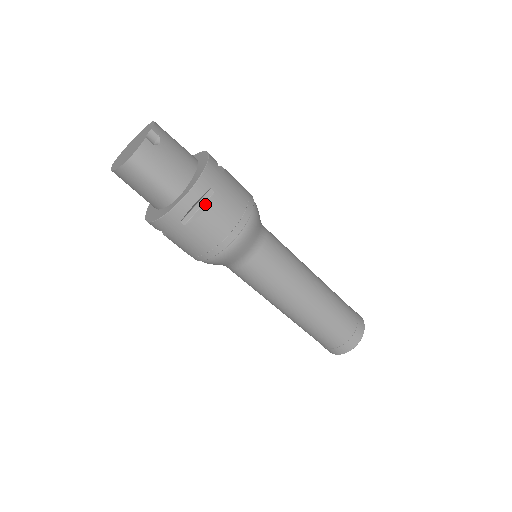
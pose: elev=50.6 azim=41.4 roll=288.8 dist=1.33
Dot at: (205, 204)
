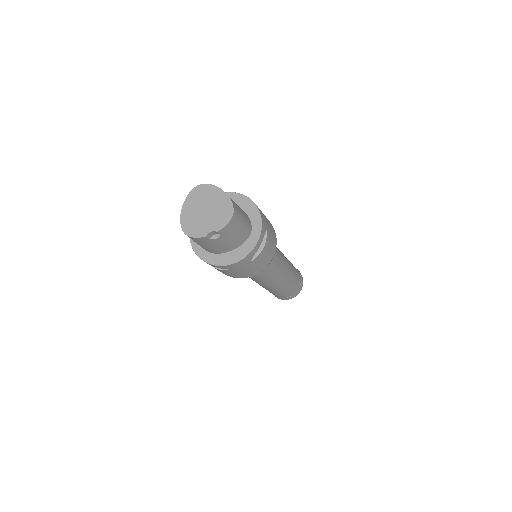
Dot at: occluded
